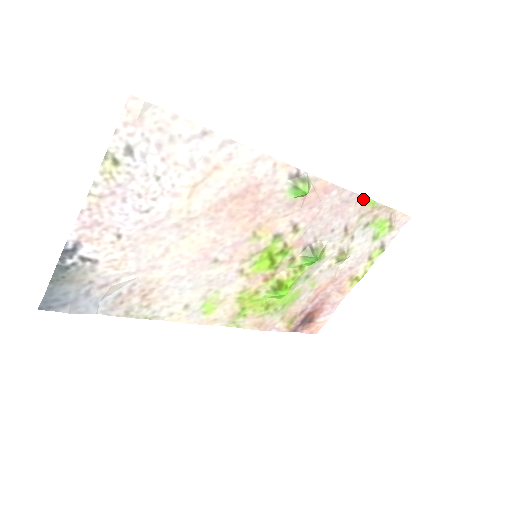
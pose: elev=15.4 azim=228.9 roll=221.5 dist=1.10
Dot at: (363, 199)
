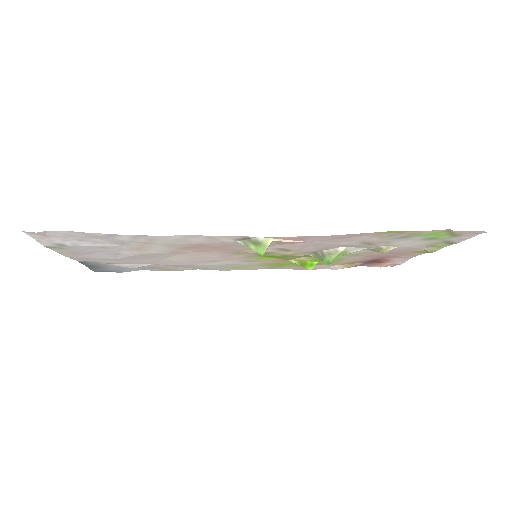
Dot at: (374, 232)
